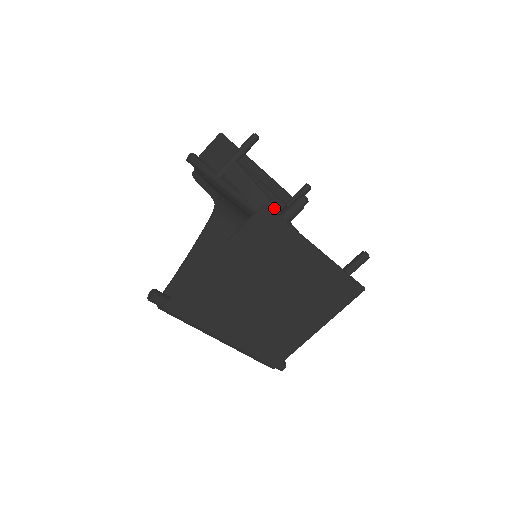
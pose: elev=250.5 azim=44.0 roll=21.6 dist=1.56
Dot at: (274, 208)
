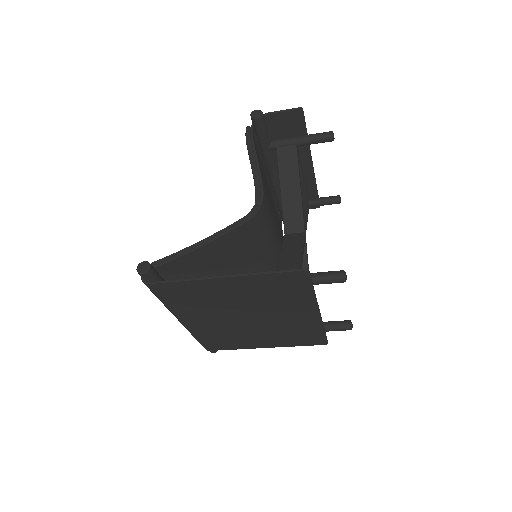
Dot at: (302, 223)
